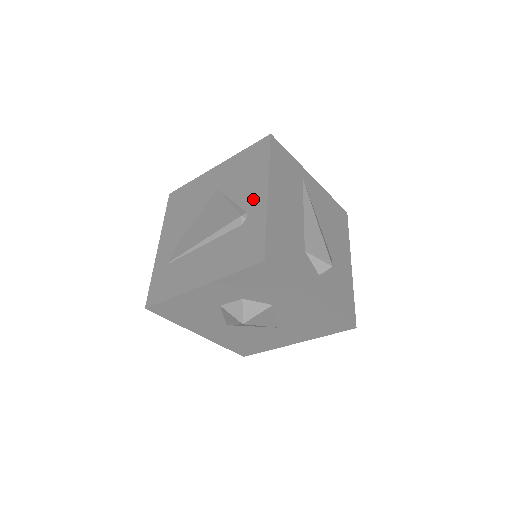
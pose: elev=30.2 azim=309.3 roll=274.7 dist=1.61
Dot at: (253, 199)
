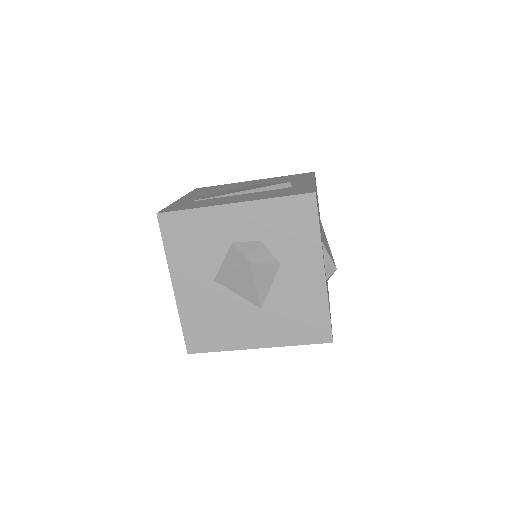
Dot at: (299, 182)
